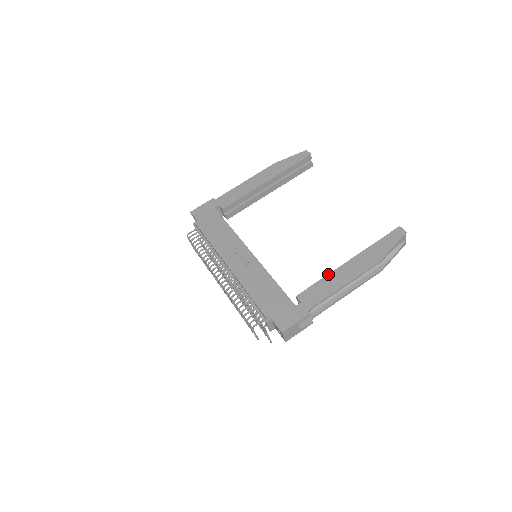
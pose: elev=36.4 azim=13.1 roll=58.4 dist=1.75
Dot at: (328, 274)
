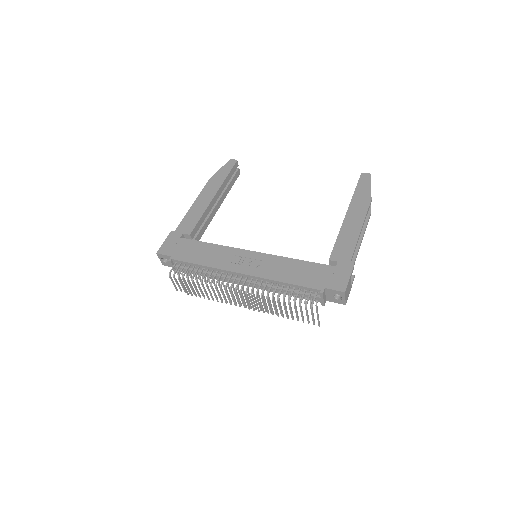
Dot at: (340, 230)
